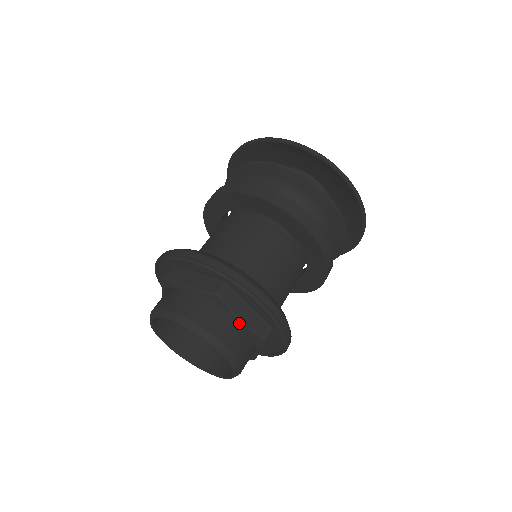
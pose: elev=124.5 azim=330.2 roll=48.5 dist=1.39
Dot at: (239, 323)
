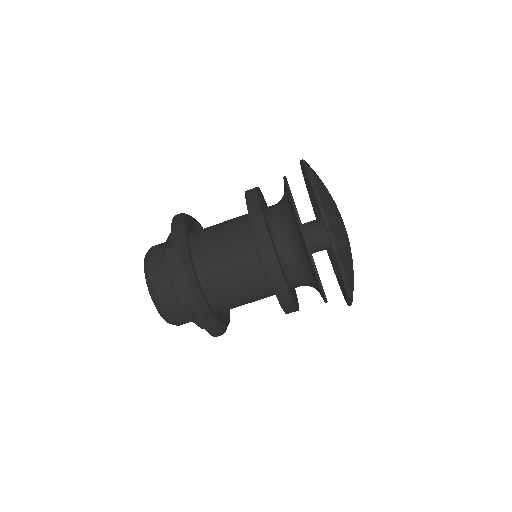
Dot at: occluded
